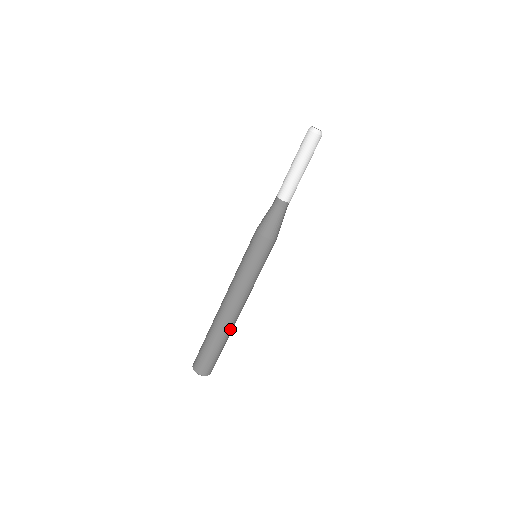
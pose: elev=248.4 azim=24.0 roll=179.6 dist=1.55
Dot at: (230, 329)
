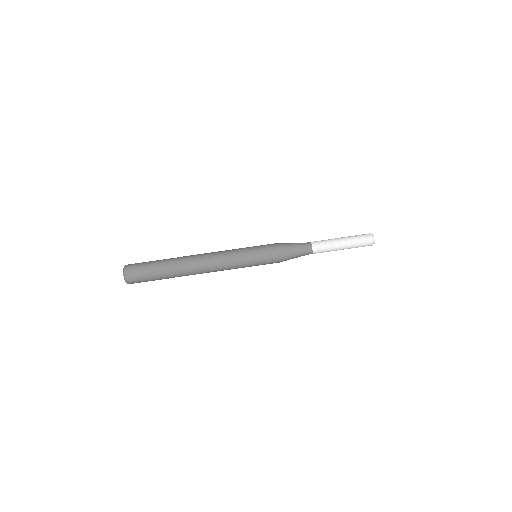
Dot at: (181, 265)
